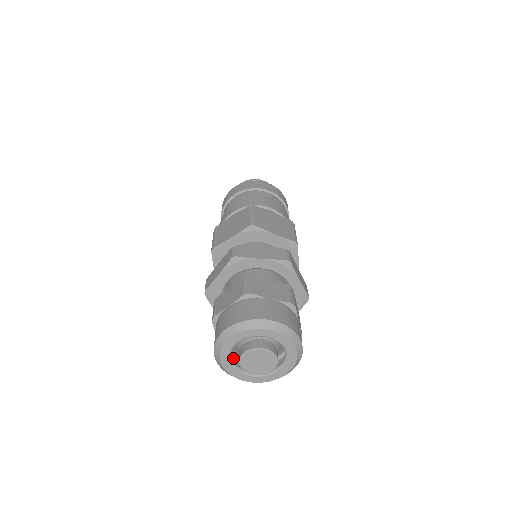
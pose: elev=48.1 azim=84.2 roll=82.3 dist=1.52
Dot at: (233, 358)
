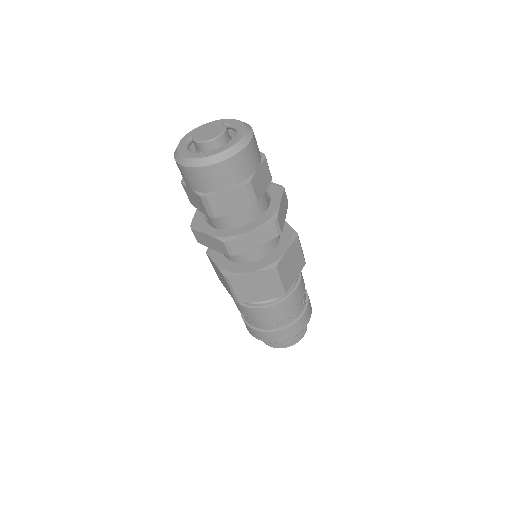
Dot at: occluded
